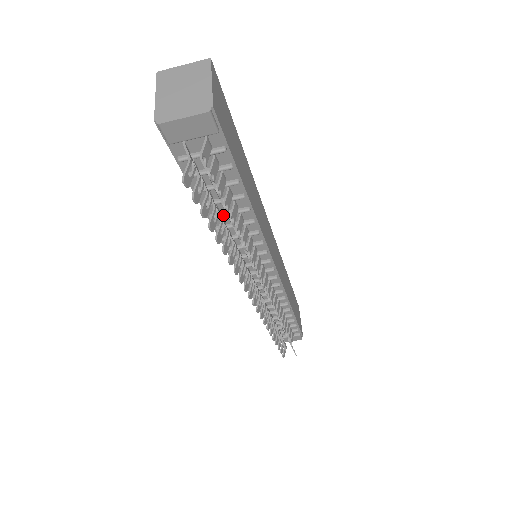
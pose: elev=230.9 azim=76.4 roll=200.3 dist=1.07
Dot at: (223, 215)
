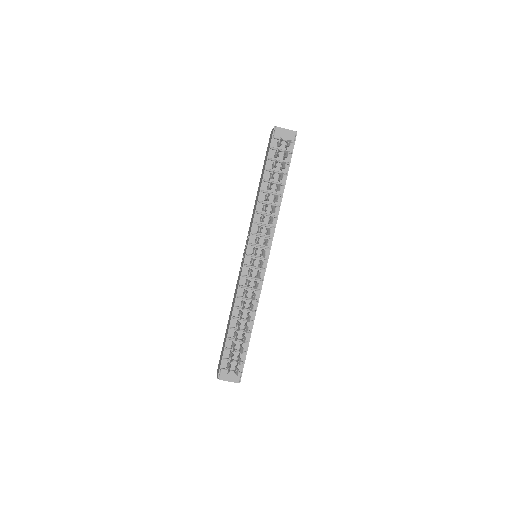
Dot at: (269, 192)
